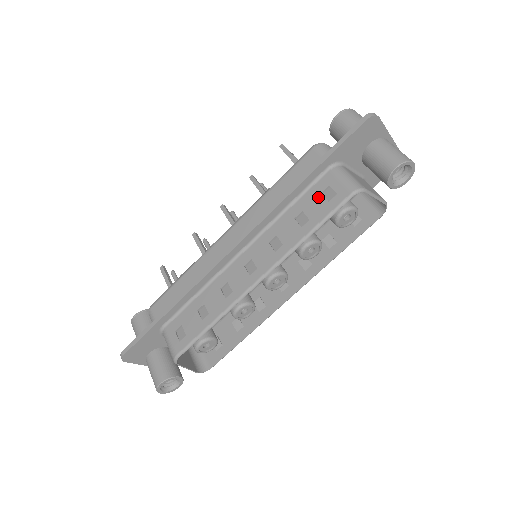
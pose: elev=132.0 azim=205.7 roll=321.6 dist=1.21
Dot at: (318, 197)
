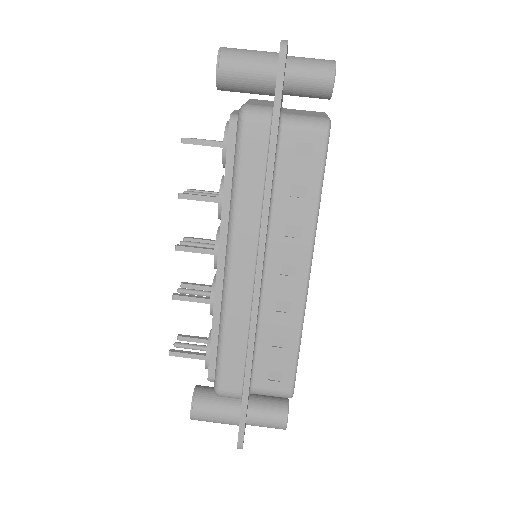
Dot at: (296, 160)
